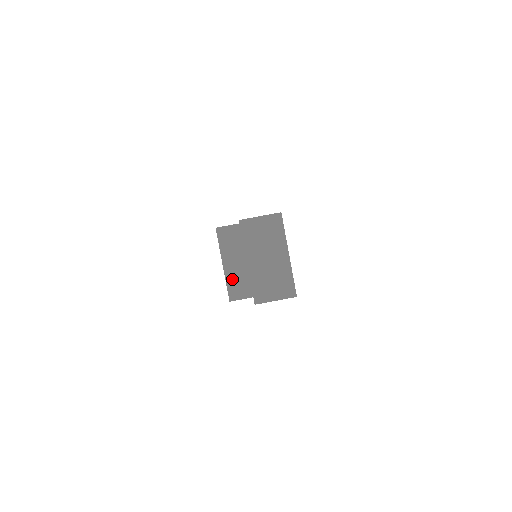
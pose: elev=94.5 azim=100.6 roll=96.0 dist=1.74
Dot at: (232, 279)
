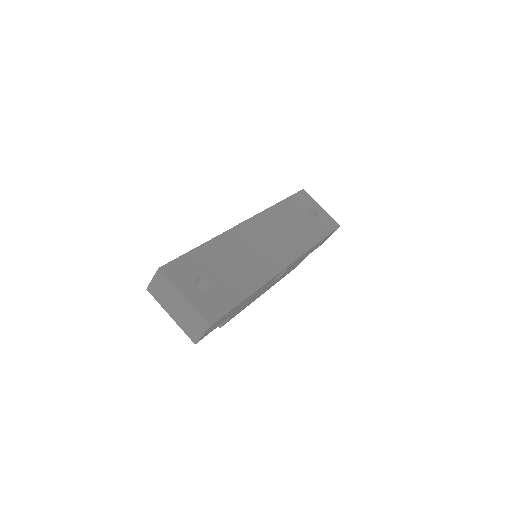
Dot at: occluded
